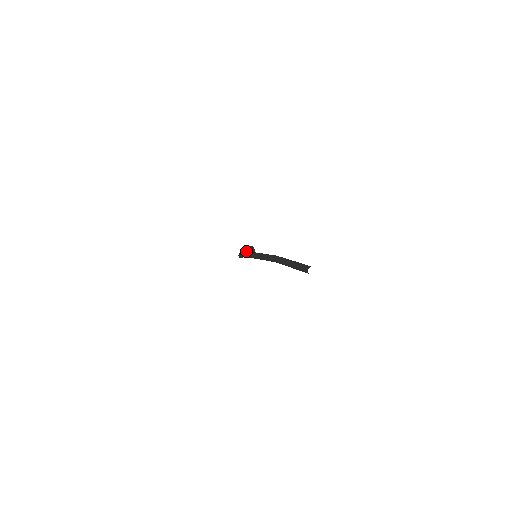
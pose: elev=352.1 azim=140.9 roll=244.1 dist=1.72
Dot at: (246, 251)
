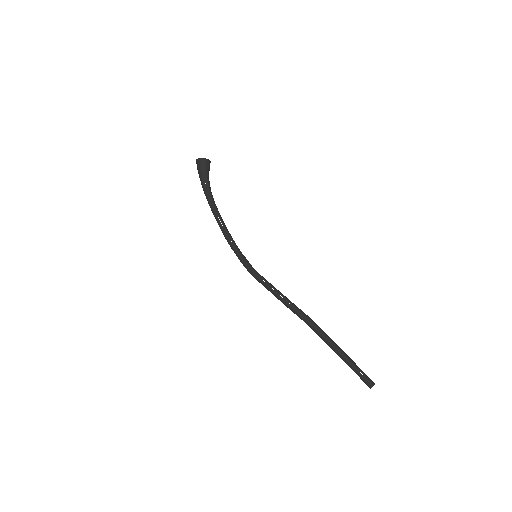
Dot at: (249, 270)
